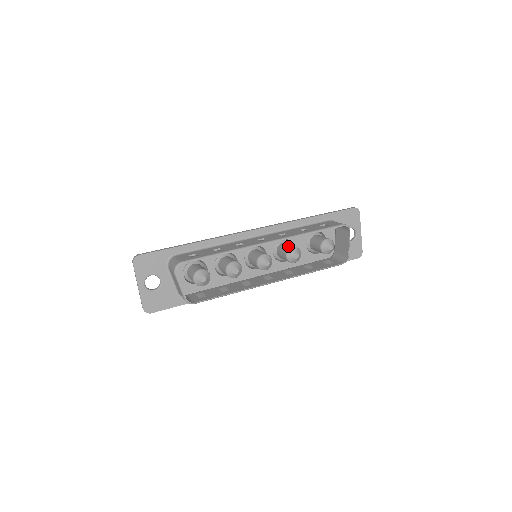
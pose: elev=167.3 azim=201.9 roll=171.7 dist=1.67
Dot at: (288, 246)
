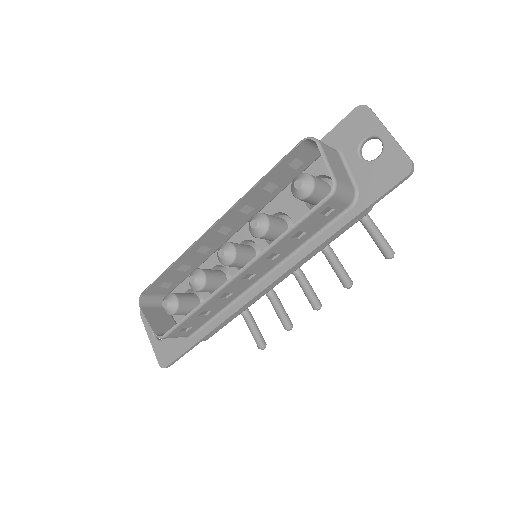
Dot at: occluded
